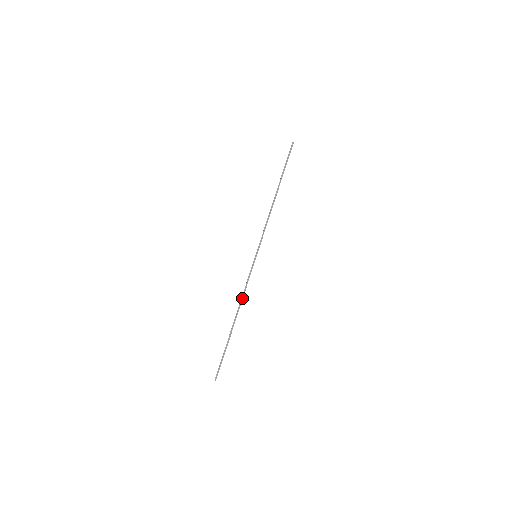
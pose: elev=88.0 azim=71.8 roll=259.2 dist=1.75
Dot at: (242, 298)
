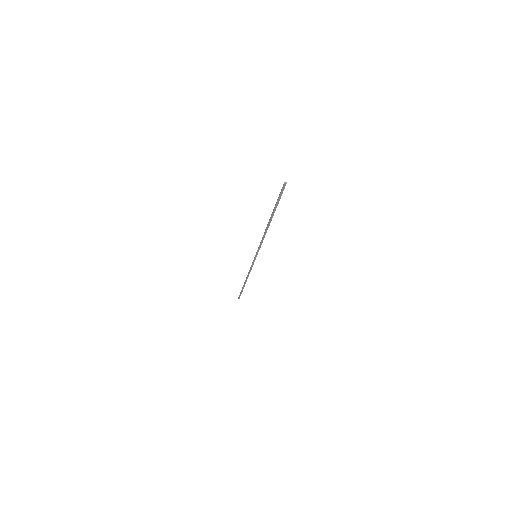
Dot at: occluded
